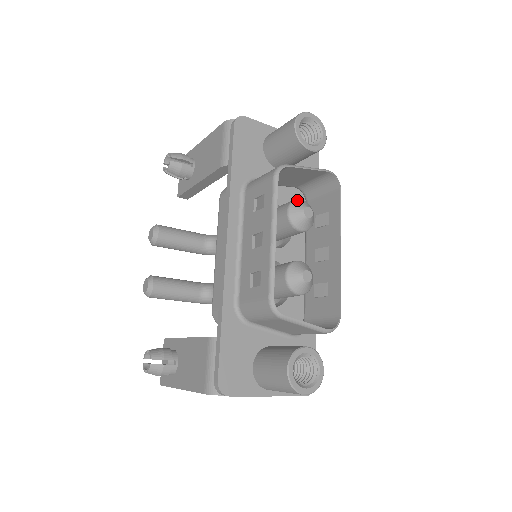
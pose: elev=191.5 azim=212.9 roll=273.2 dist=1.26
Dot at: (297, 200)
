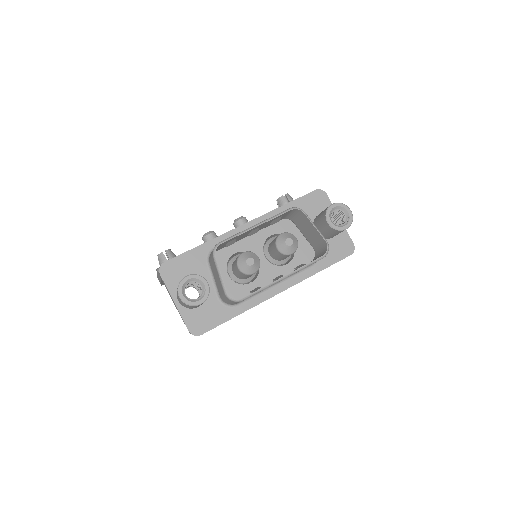
Dot at: (293, 235)
